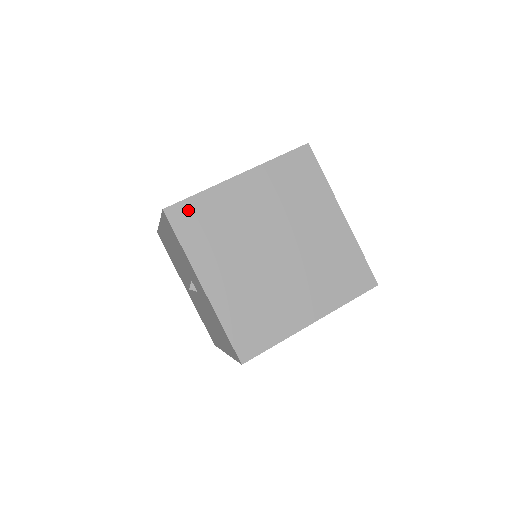
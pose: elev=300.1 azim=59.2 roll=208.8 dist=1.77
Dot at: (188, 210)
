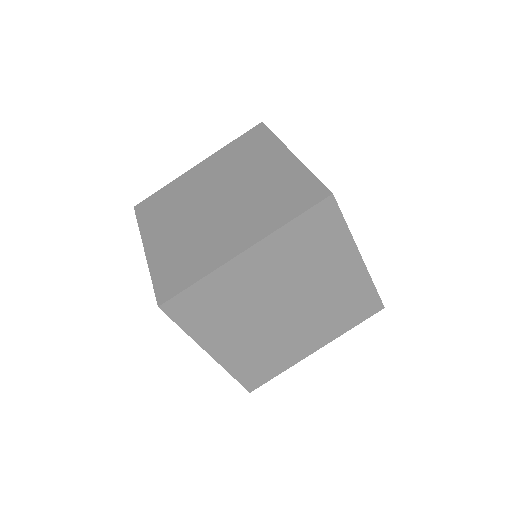
Dot at: (187, 300)
